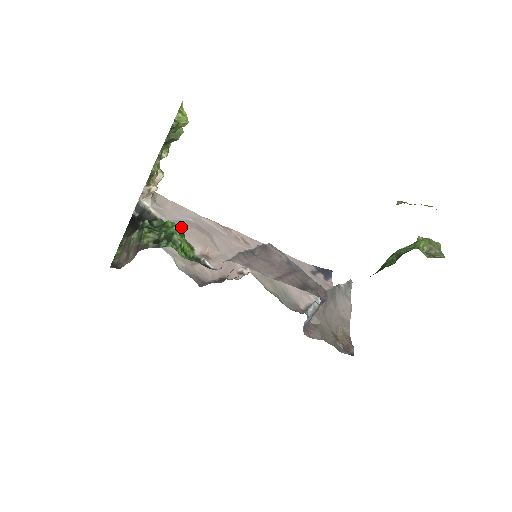
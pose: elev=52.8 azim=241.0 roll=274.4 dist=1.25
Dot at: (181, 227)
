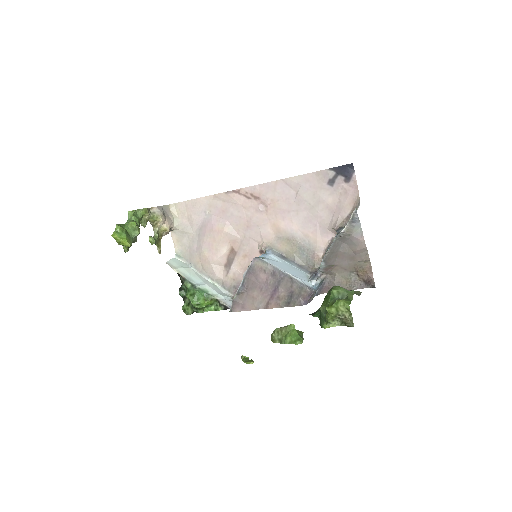
Dot at: (195, 294)
